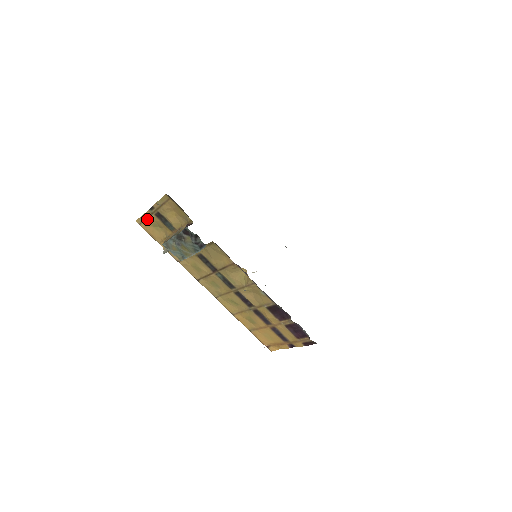
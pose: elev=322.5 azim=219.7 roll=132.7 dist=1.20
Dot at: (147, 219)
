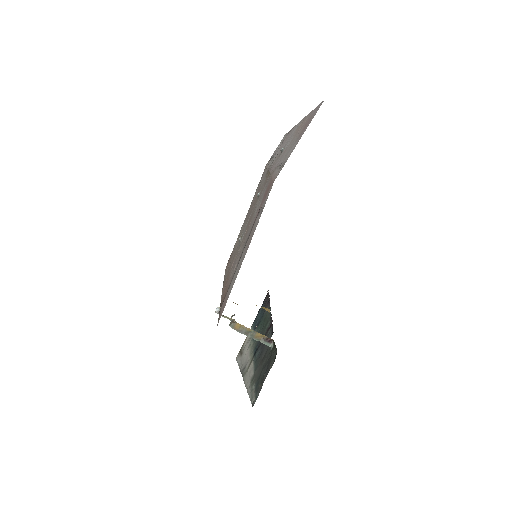
Dot at: occluded
